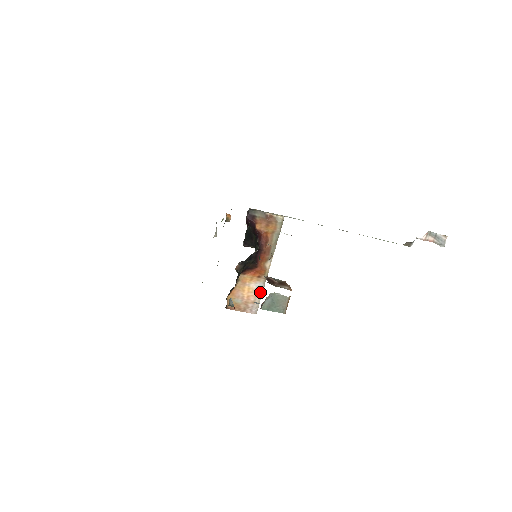
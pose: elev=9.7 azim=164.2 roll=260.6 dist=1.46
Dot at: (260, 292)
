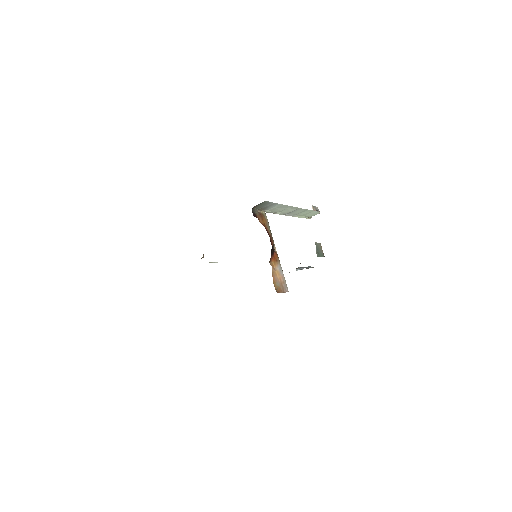
Dot at: (282, 273)
